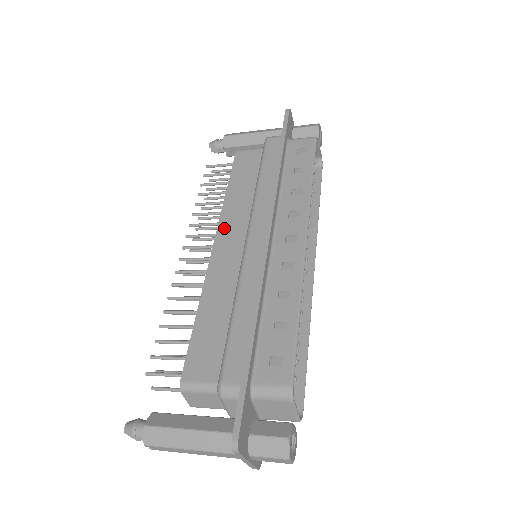
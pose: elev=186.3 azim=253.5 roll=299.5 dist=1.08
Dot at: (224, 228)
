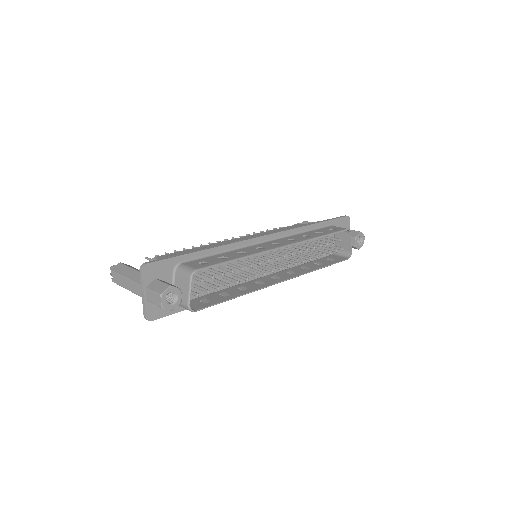
Dot at: occluded
